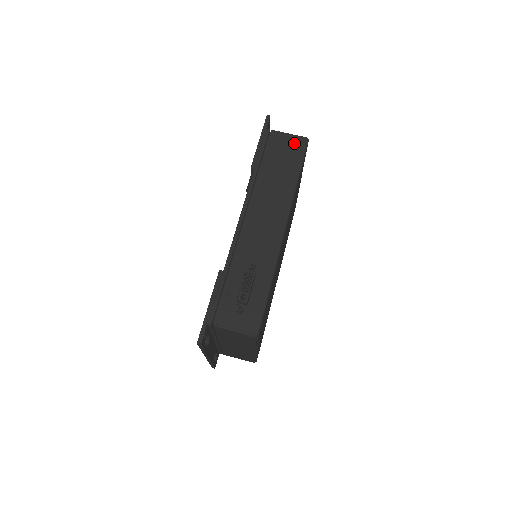
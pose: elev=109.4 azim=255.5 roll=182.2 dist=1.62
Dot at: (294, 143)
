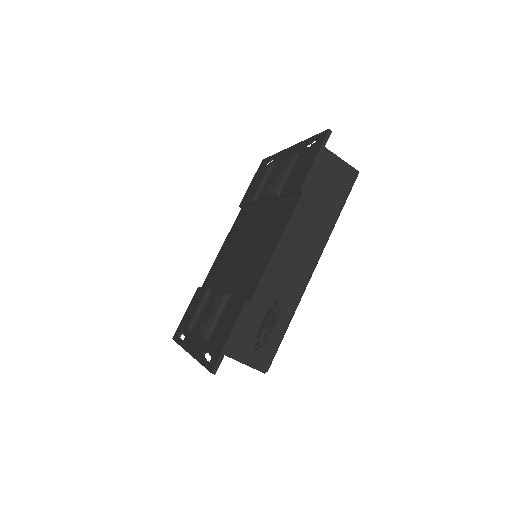
Dot at: (346, 174)
